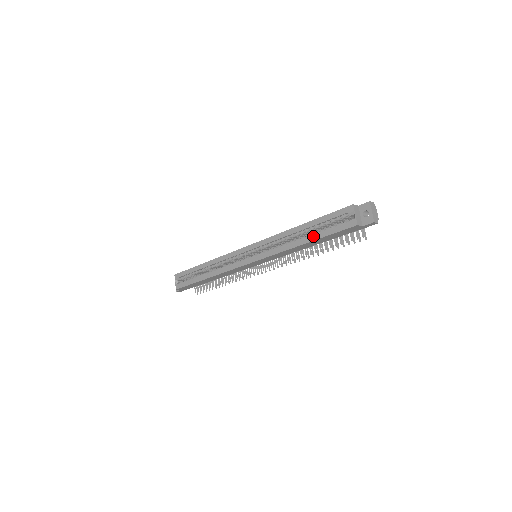
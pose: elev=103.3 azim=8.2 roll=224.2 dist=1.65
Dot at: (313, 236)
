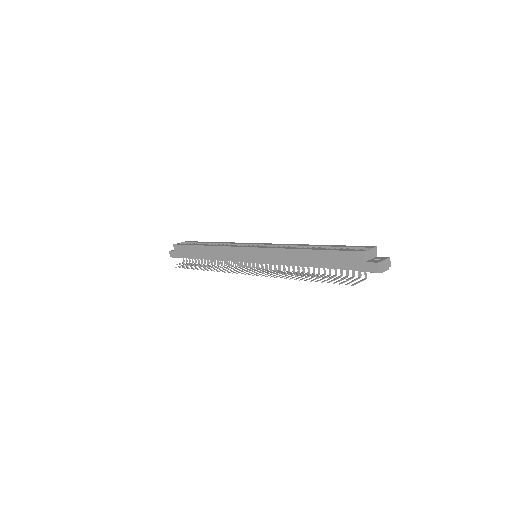
Dot at: (319, 248)
